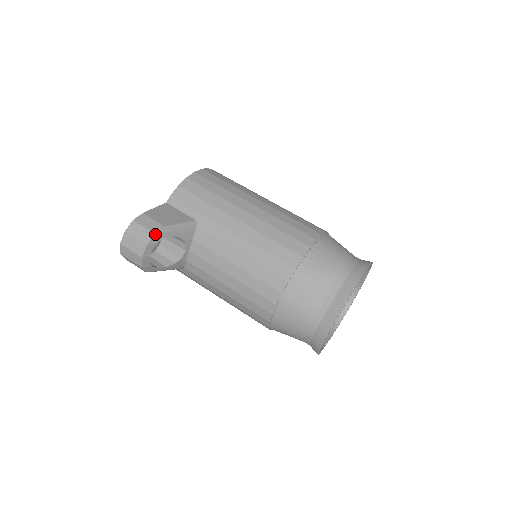
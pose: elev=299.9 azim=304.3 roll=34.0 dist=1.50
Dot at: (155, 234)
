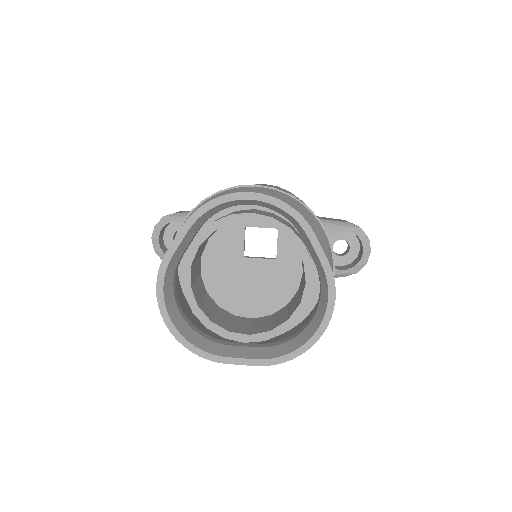
Dot at: (164, 217)
